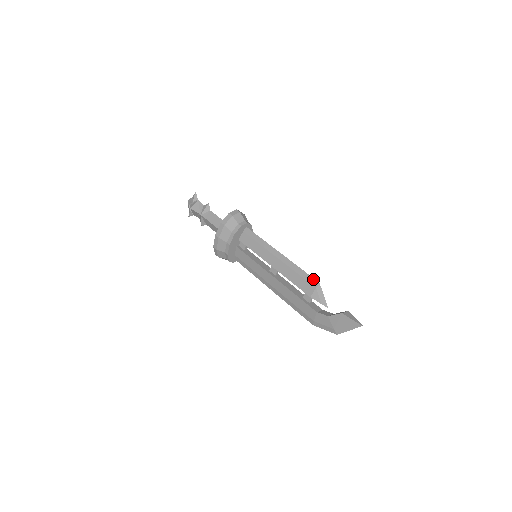
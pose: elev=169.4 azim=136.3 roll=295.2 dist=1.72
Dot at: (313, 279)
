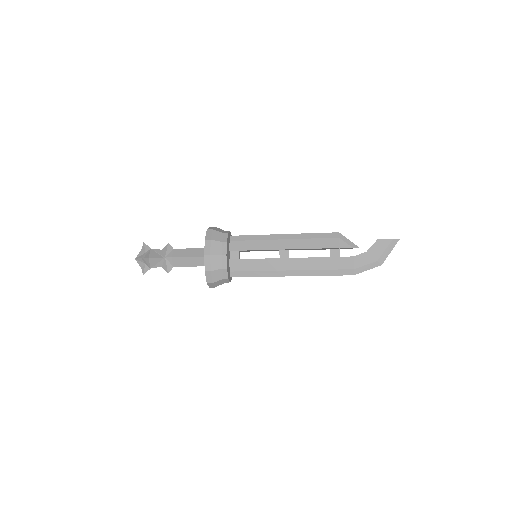
Dot at: (331, 233)
